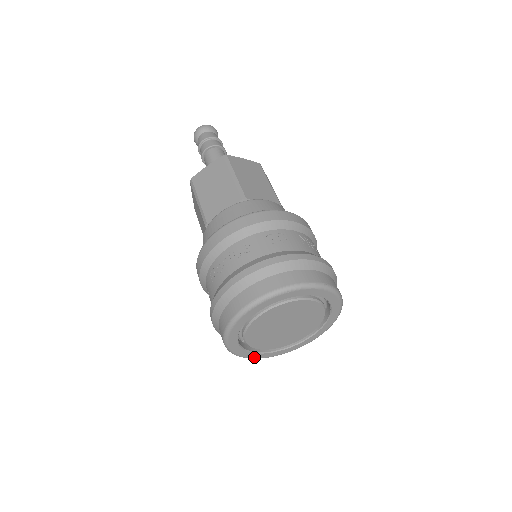
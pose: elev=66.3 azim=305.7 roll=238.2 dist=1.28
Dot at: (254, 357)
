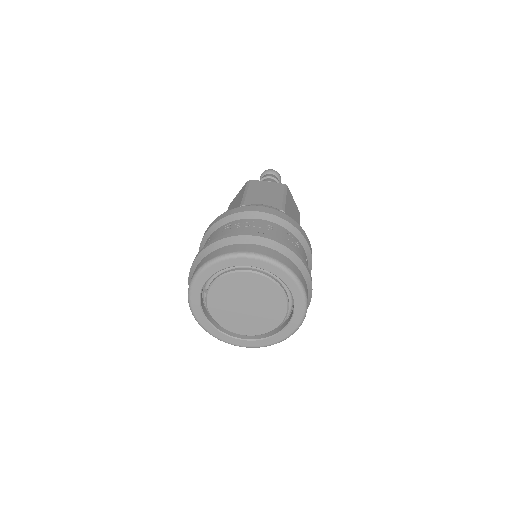
Dot at: (197, 316)
